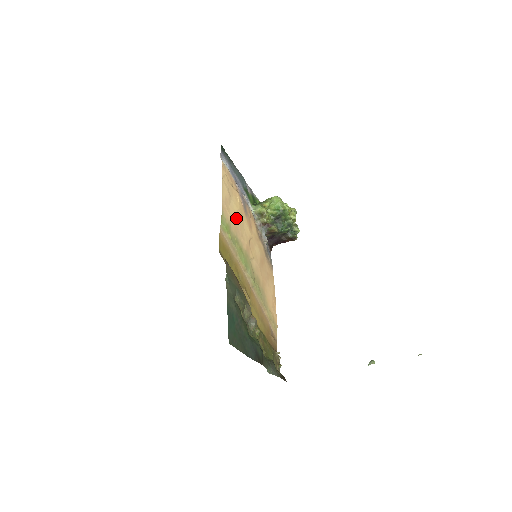
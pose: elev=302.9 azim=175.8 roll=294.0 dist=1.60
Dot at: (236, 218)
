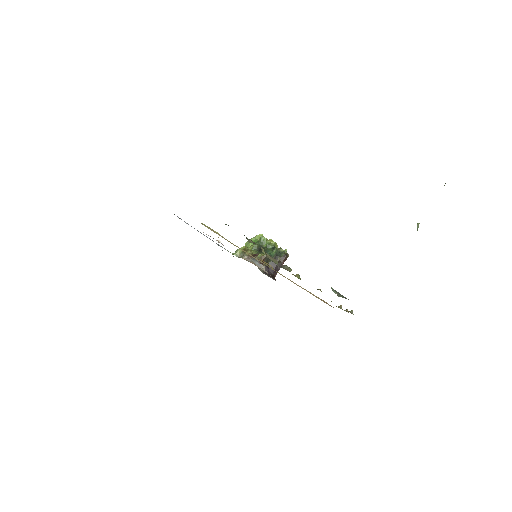
Dot at: occluded
